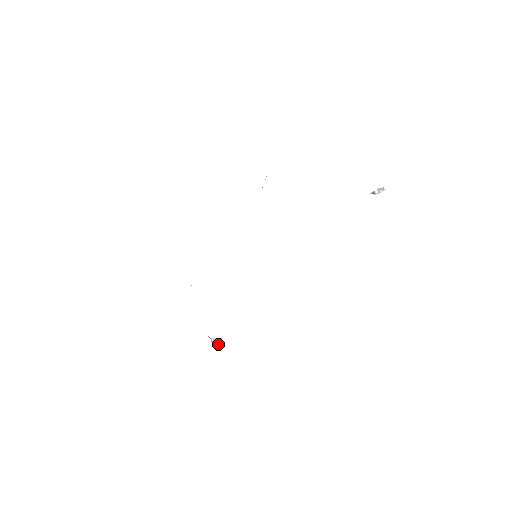
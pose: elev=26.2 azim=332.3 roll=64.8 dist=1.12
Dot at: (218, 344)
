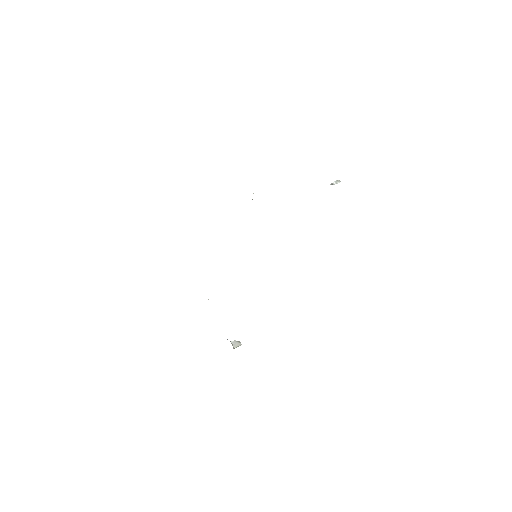
Dot at: (237, 345)
